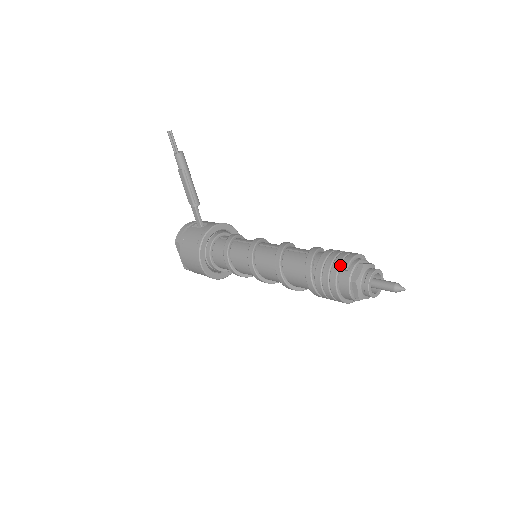
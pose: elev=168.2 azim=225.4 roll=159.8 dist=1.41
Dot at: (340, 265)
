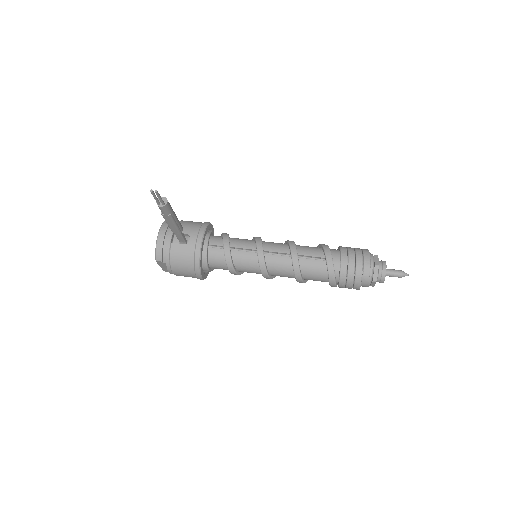
Dot at: (362, 273)
